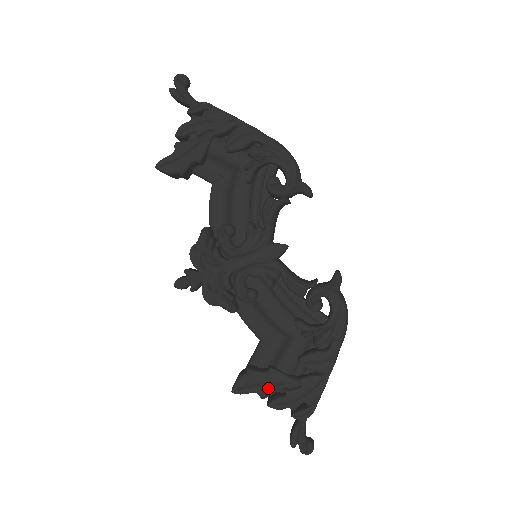
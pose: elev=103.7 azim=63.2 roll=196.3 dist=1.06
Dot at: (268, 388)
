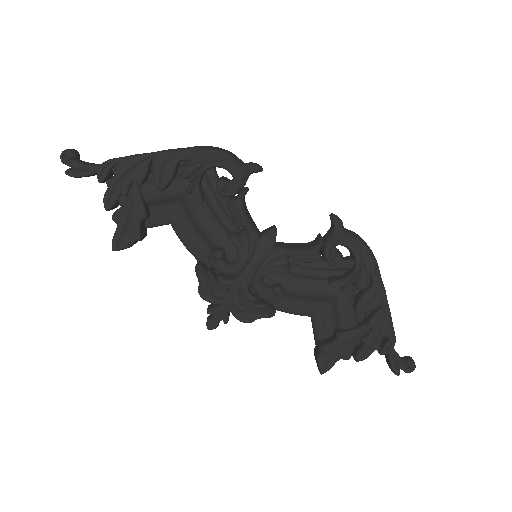
Dot at: (347, 350)
